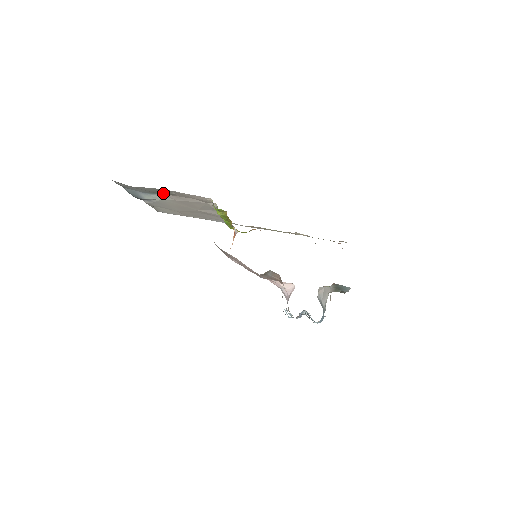
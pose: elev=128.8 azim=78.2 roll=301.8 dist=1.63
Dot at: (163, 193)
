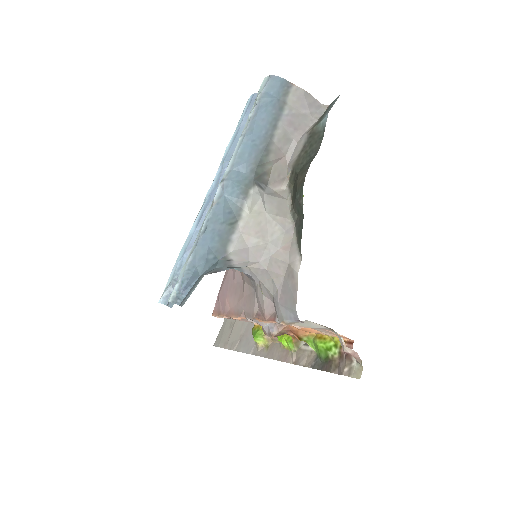
Dot at: occluded
